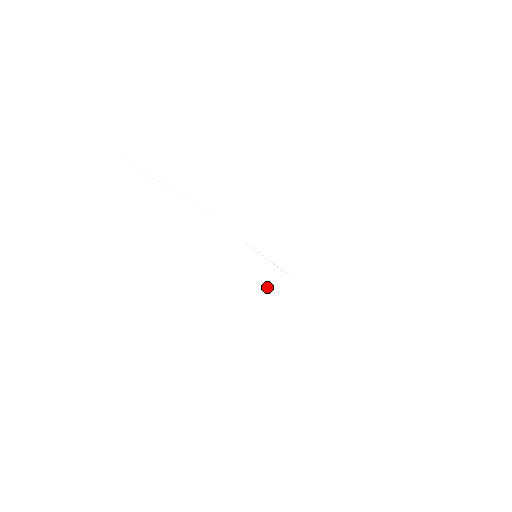
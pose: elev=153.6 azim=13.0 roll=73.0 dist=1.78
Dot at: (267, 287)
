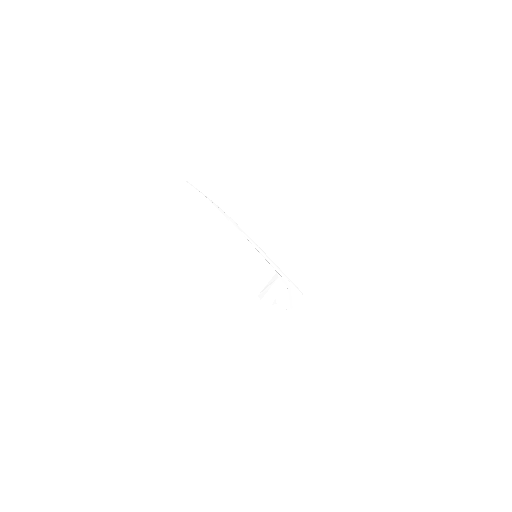
Dot at: (260, 295)
